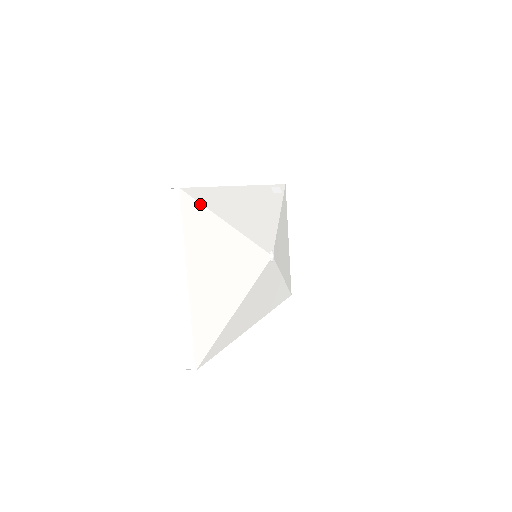
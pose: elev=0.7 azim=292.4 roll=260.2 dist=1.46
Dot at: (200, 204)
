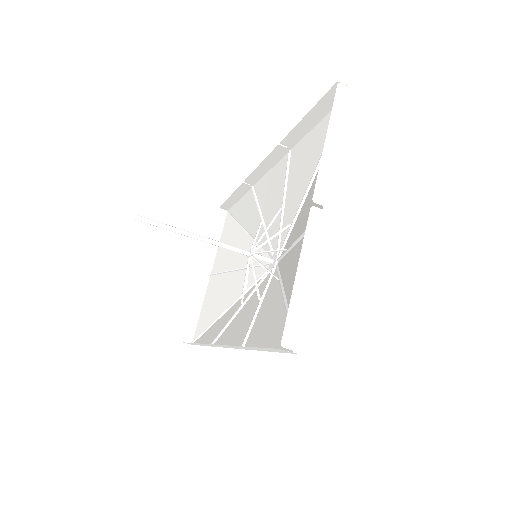
Dot at: occluded
